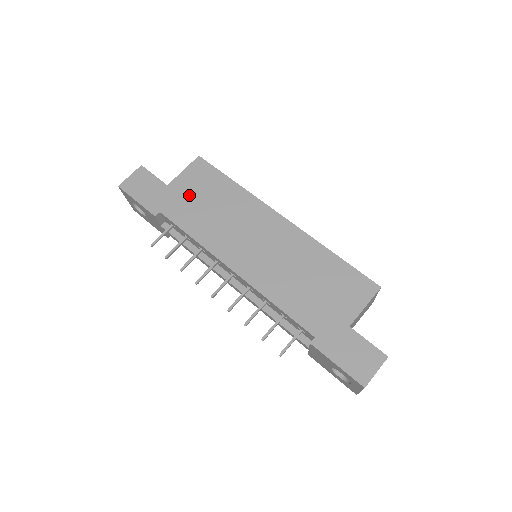
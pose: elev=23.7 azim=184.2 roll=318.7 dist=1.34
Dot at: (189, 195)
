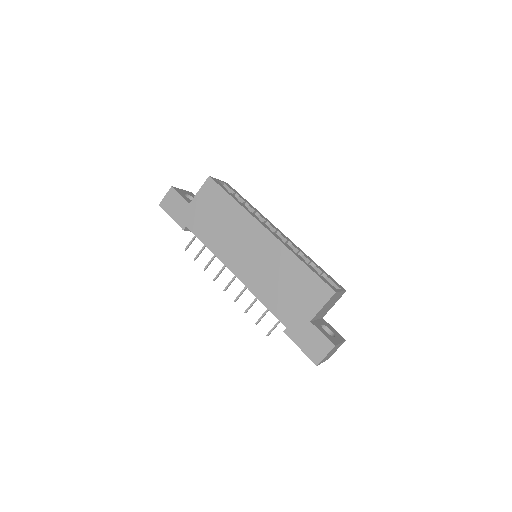
Dot at: (204, 212)
